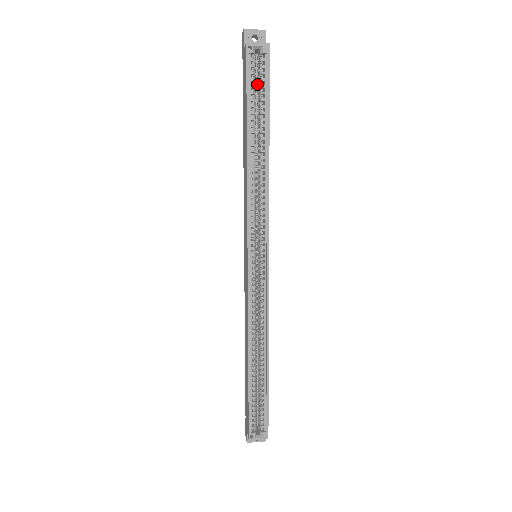
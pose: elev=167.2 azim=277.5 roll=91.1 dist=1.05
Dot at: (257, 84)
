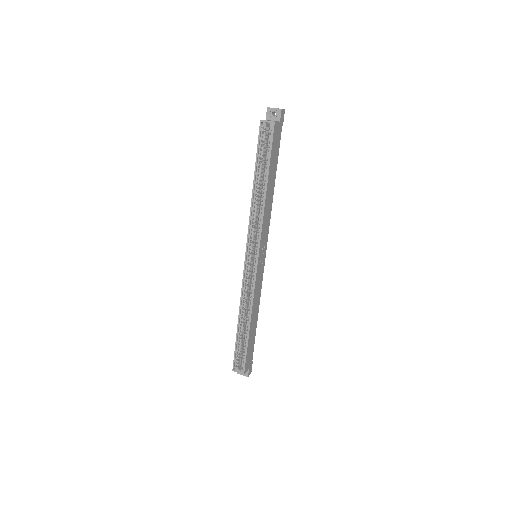
Dot at: occluded
